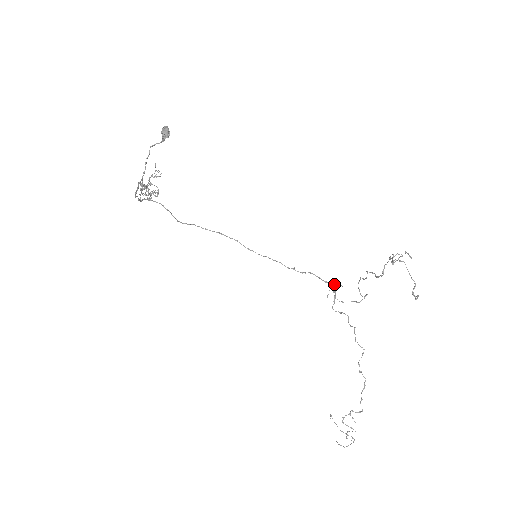
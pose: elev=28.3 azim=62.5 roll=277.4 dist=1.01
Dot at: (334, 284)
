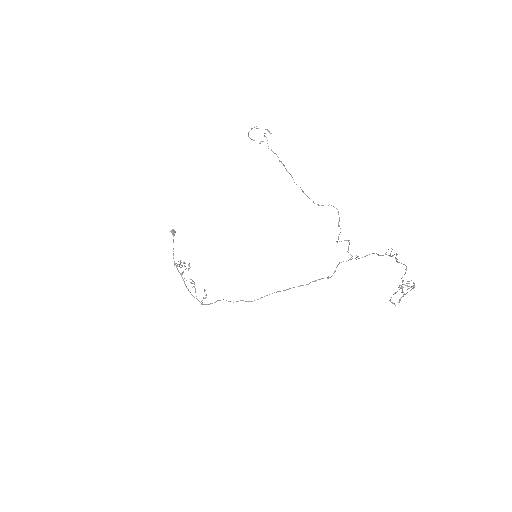
Dot at: (348, 249)
